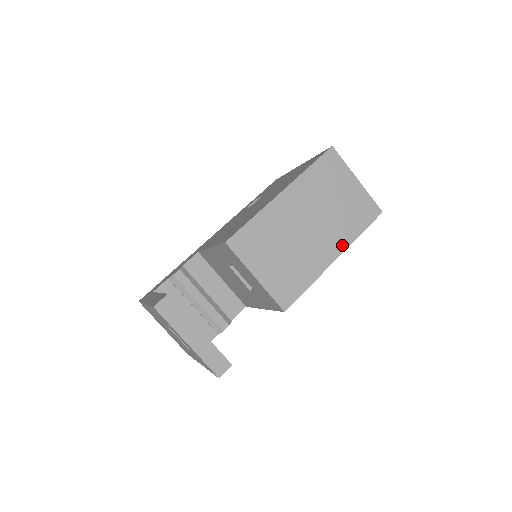
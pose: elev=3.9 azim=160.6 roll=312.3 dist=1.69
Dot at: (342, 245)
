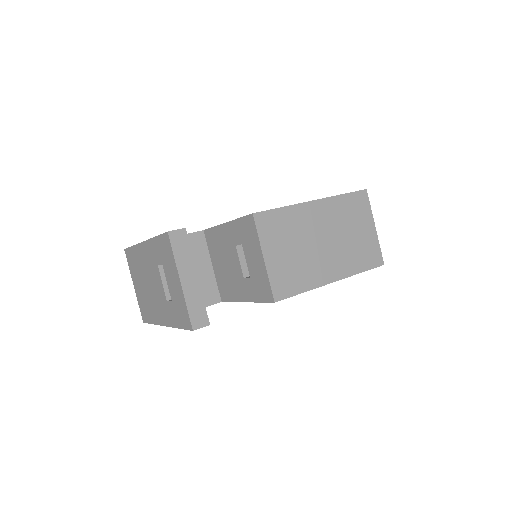
Dot at: (343, 273)
